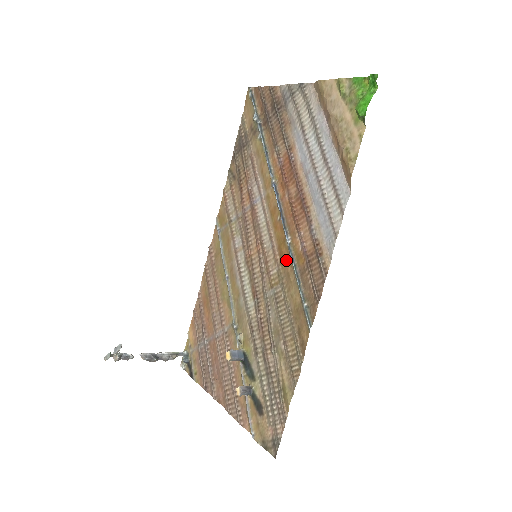
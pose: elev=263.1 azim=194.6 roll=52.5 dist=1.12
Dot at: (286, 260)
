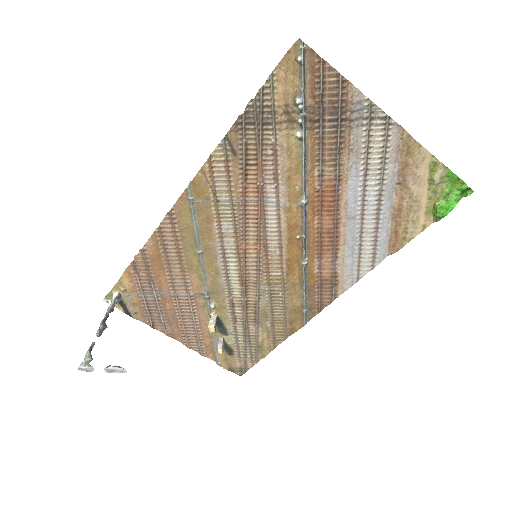
Dot at: (296, 274)
